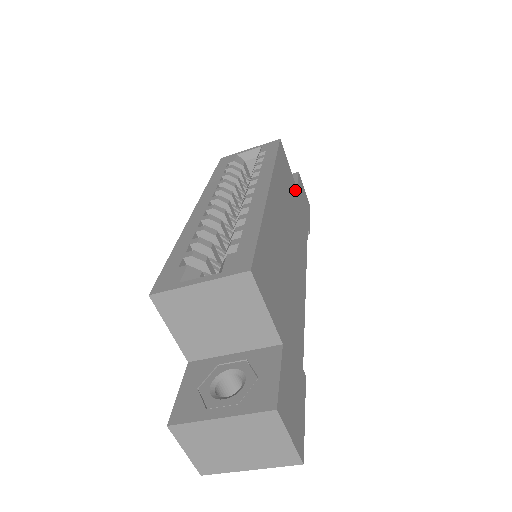
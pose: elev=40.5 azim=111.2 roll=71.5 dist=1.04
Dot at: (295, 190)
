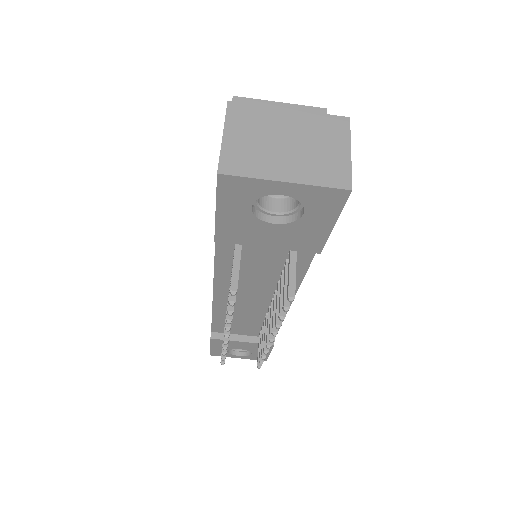
Dot at: occluded
